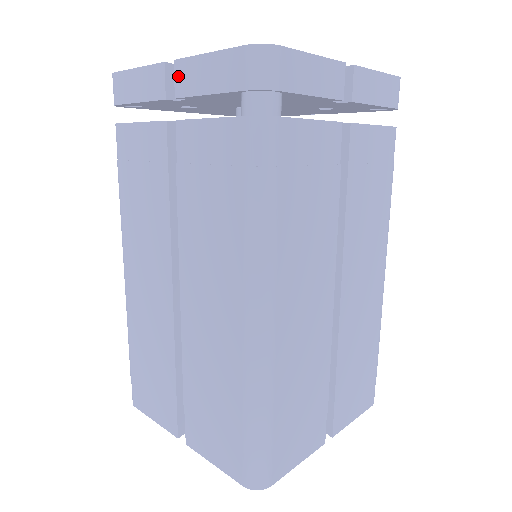
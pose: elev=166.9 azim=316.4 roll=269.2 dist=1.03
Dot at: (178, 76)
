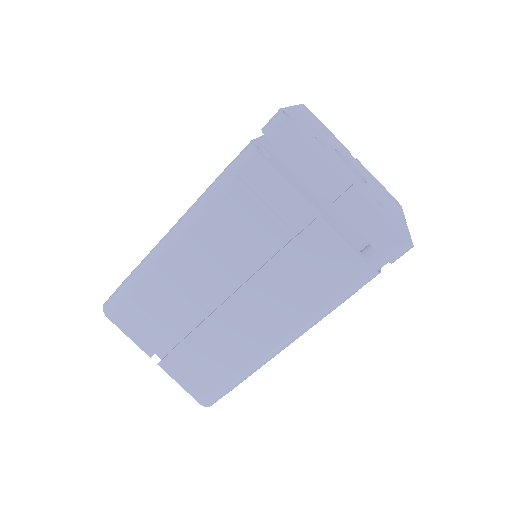
Dot at: (346, 198)
